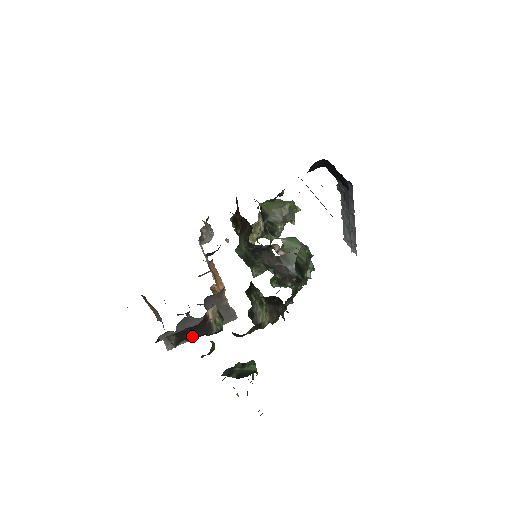
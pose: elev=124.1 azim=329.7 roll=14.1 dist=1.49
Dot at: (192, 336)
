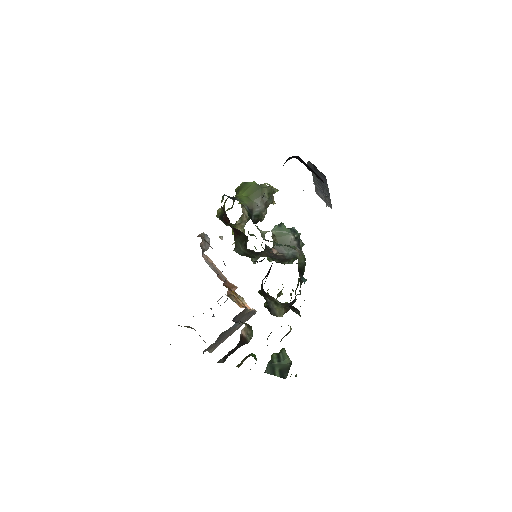
Dot at: (234, 351)
